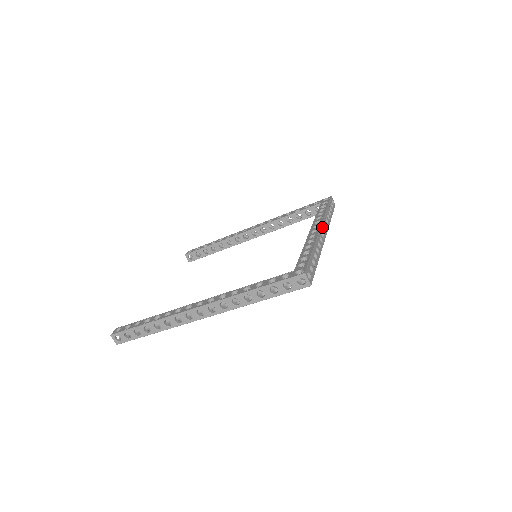
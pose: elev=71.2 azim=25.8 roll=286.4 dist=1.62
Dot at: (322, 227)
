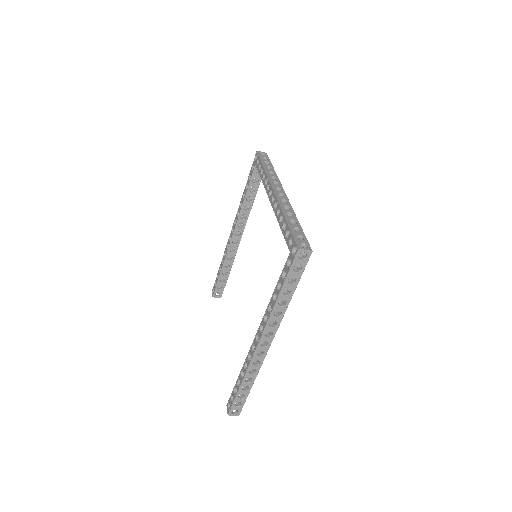
Dot at: (275, 189)
